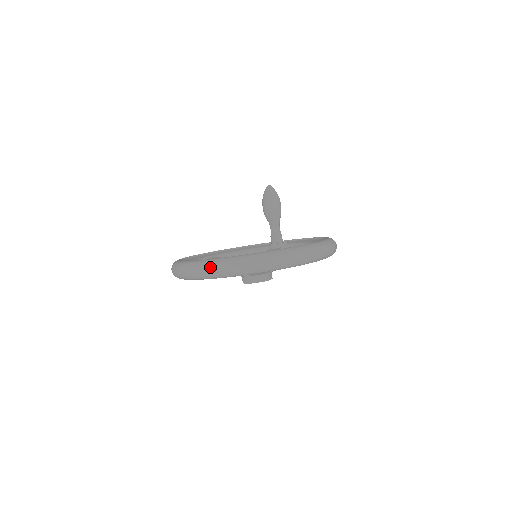
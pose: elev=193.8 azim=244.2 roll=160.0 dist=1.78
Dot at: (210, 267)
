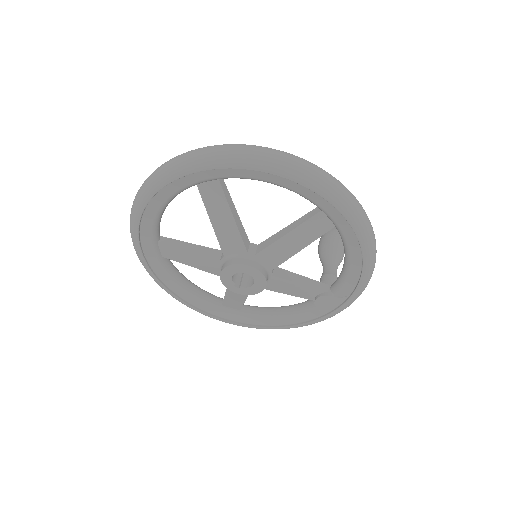
Dot at: occluded
